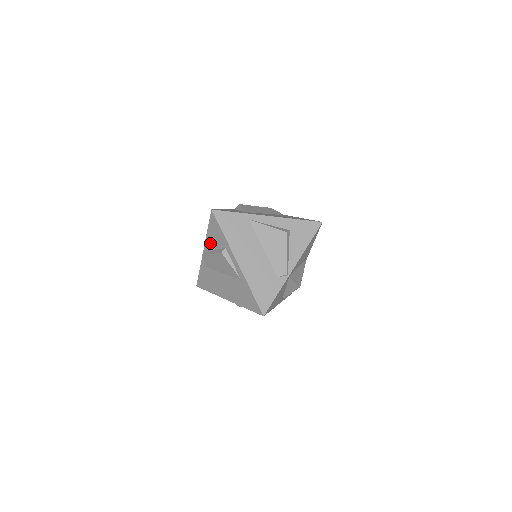
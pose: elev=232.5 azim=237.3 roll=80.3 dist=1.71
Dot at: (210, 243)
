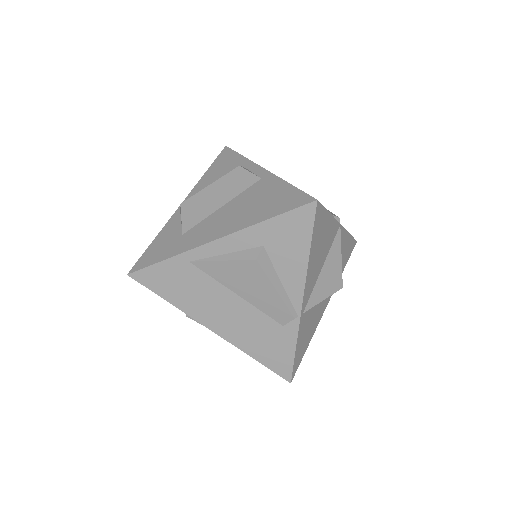
Dot at: occluded
